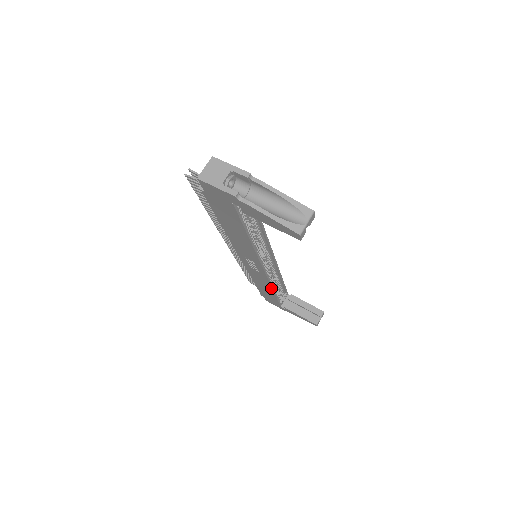
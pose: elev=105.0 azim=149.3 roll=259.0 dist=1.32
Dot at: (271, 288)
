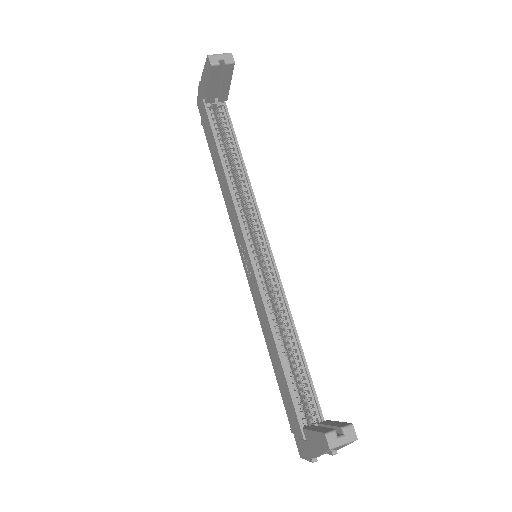
Dot at: (271, 331)
